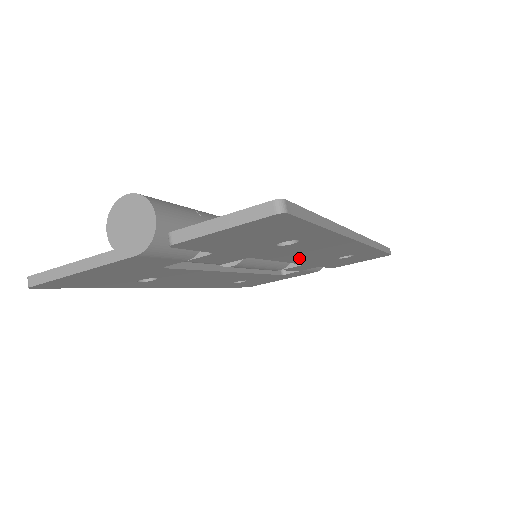
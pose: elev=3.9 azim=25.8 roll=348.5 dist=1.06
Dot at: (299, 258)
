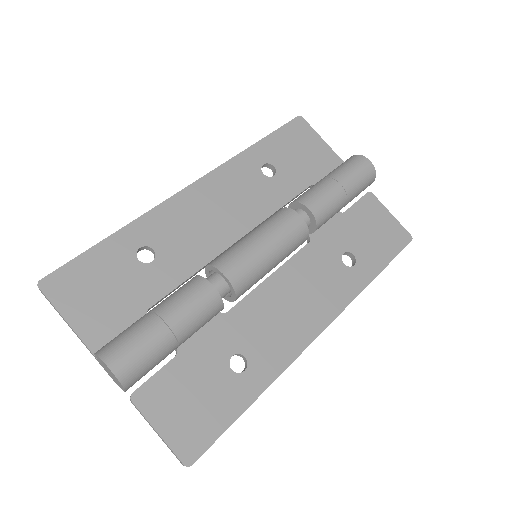
Dot at: occluded
